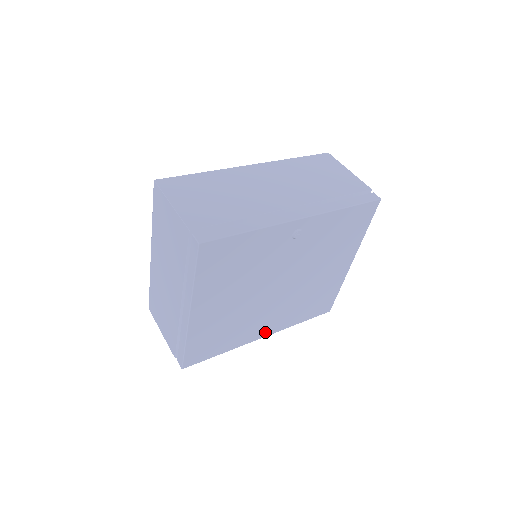
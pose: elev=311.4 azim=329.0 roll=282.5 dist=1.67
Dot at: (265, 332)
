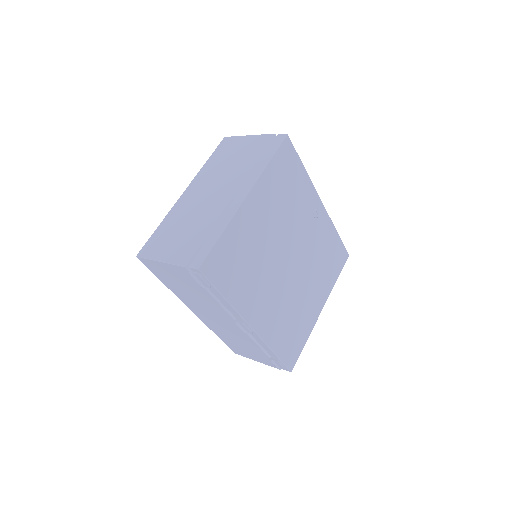
Dot at: (256, 320)
